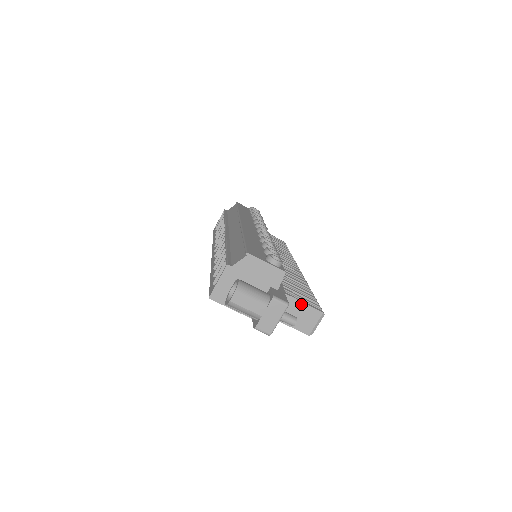
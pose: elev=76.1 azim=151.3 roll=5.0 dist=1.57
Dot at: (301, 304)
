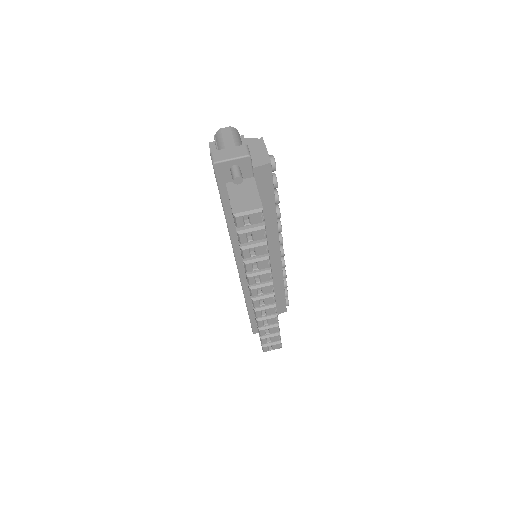
Dot at: (255, 190)
